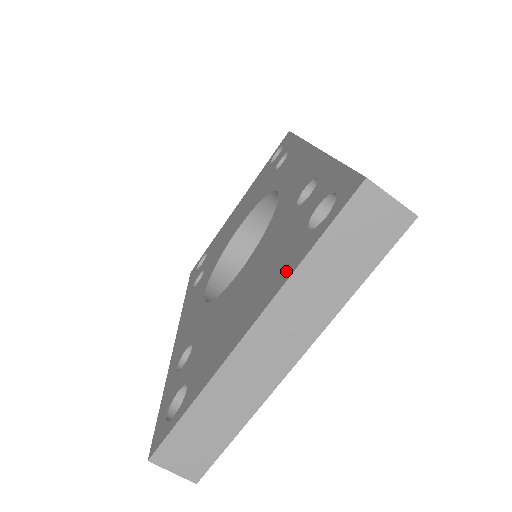
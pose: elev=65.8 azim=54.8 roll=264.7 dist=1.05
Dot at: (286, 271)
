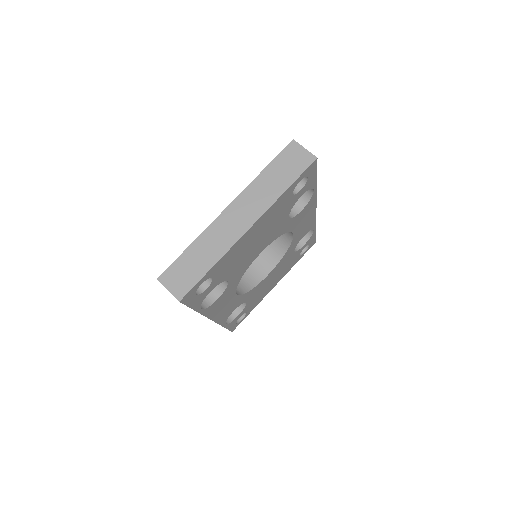
Dot at: occluded
